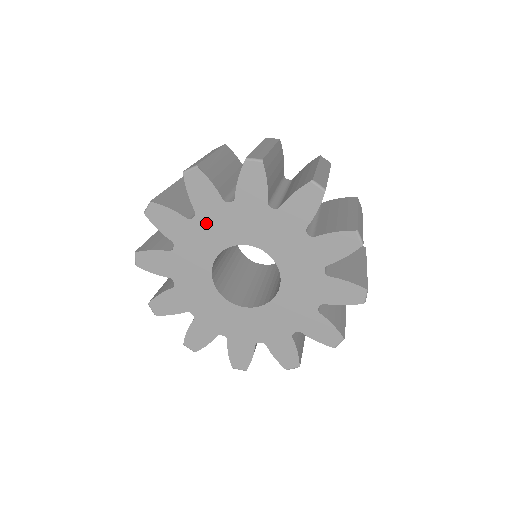
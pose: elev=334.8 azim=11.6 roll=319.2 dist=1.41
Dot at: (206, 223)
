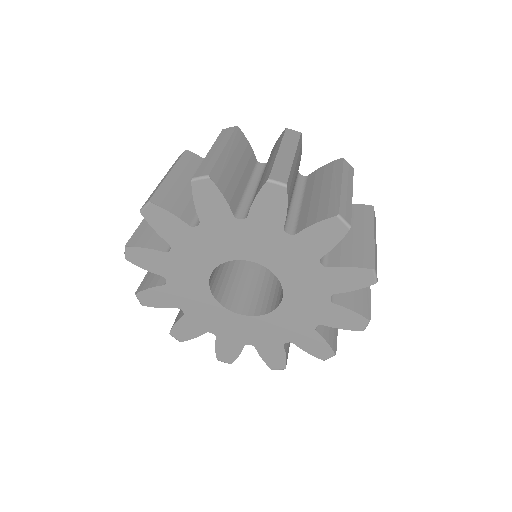
Dot at: (210, 234)
